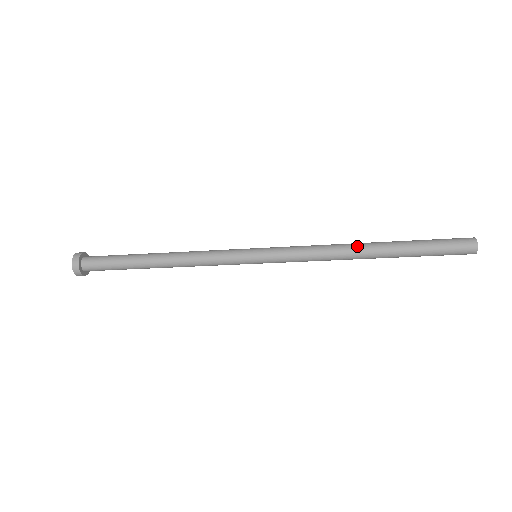
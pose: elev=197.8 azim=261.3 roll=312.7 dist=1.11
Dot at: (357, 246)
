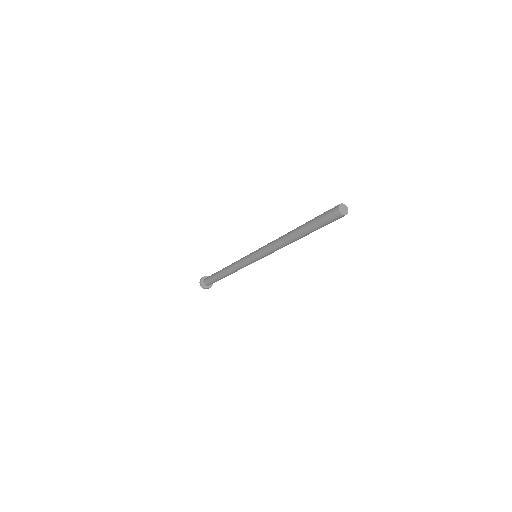
Dot at: (288, 233)
